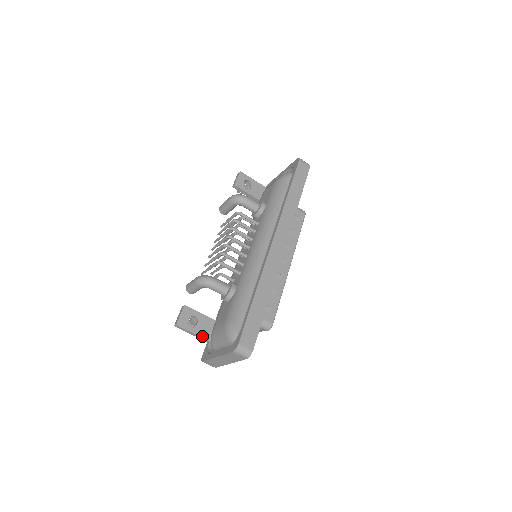
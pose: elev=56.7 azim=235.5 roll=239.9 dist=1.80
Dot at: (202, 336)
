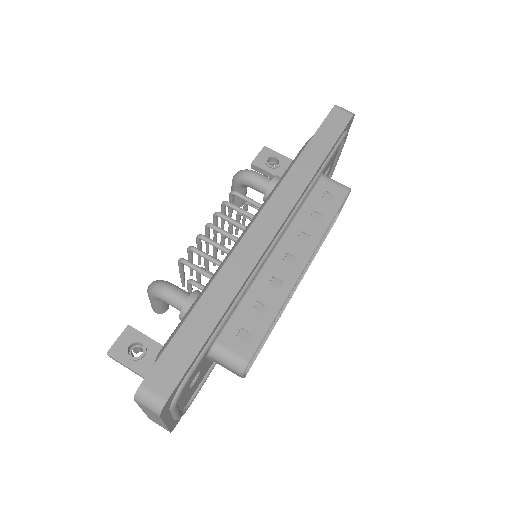
Dot at: (145, 375)
